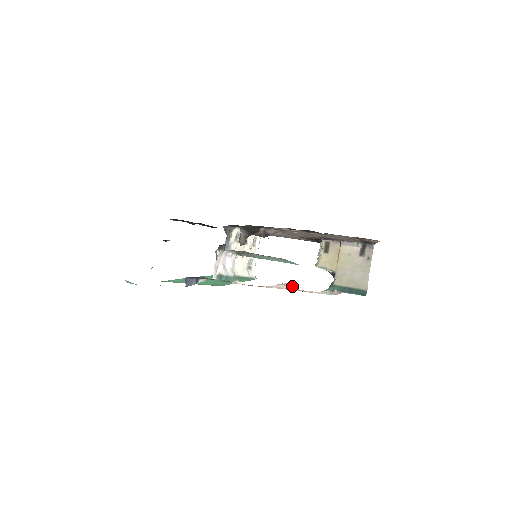
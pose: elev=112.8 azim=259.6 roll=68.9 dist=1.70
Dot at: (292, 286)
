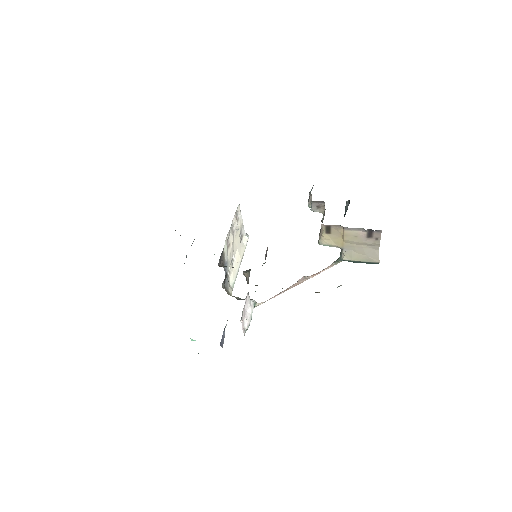
Dot at: (306, 278)
